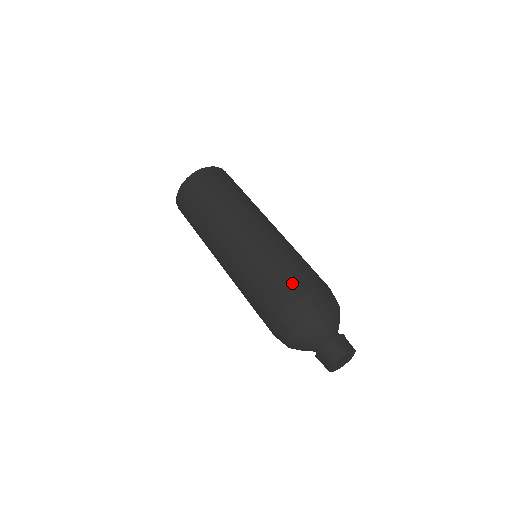
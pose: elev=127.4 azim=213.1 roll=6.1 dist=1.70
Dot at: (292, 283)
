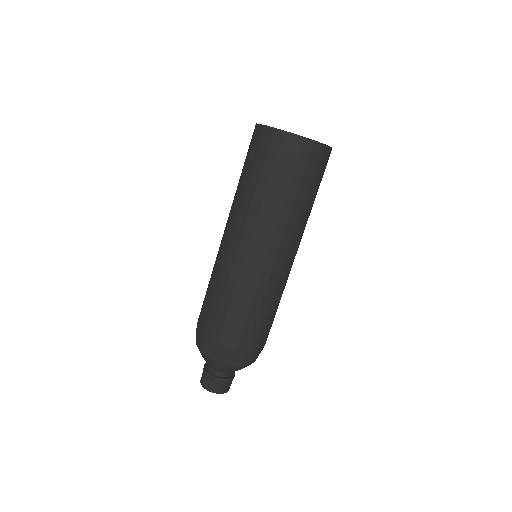
Dot at: (262, 336)
